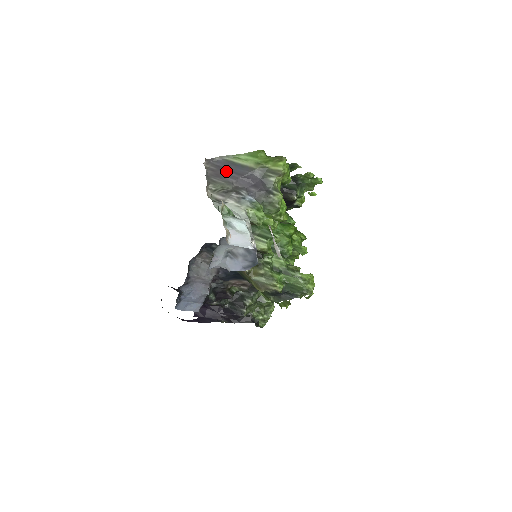
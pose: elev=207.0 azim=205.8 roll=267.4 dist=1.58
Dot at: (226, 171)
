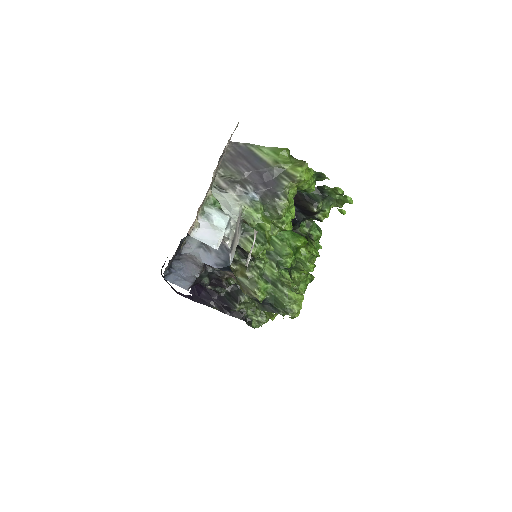
Dot at: (244, 160)
